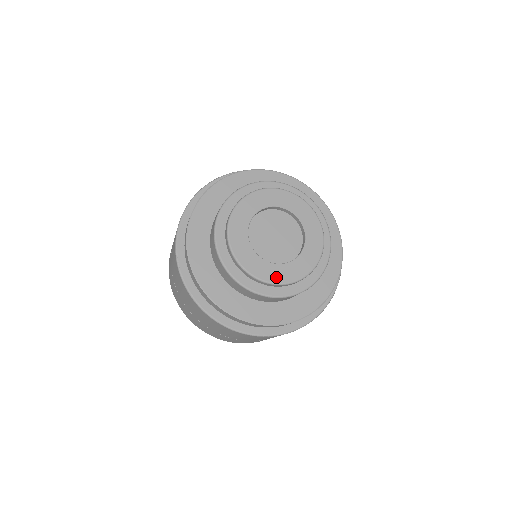
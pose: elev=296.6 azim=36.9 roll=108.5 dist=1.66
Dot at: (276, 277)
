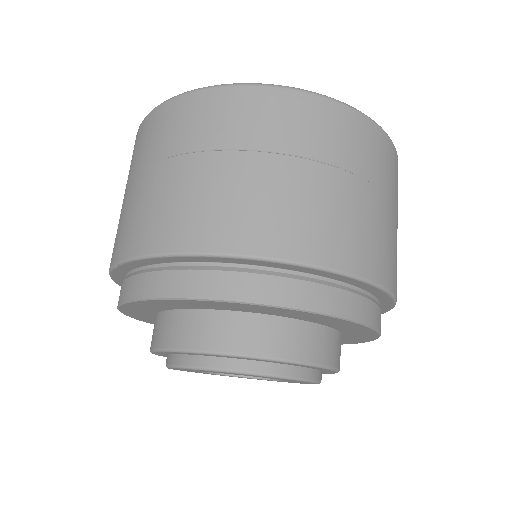
Dot at: (195, 372)
